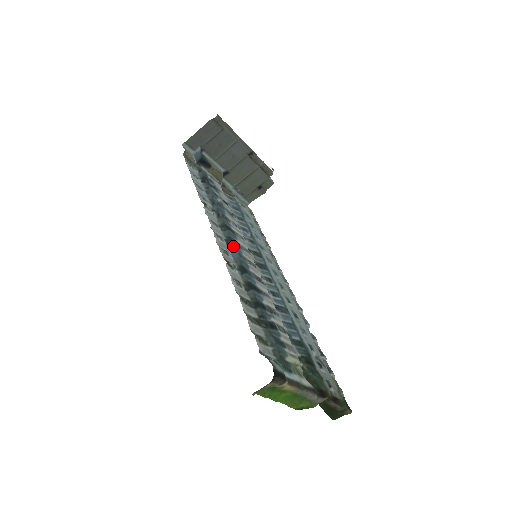
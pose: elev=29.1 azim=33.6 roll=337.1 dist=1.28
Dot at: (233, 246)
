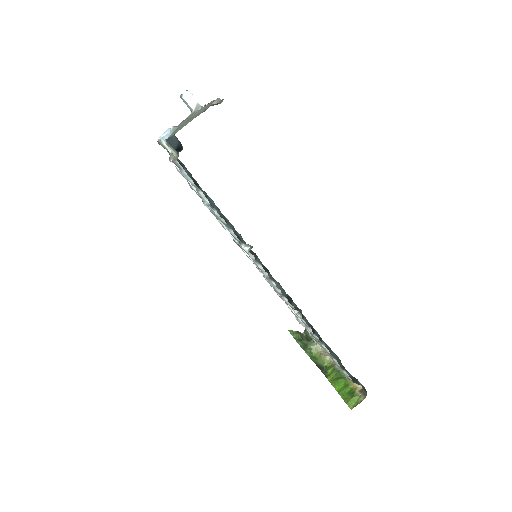
Dot at: (271, 276)
